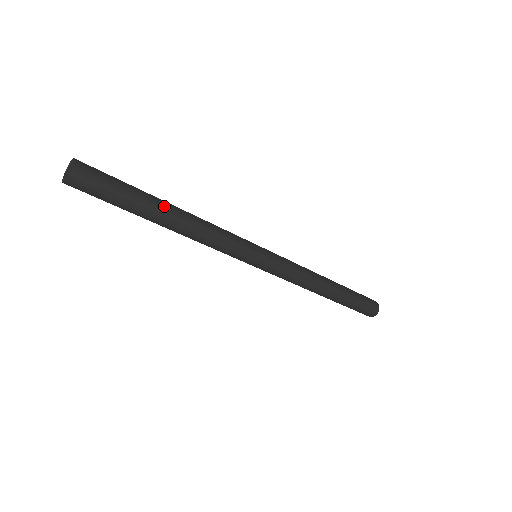
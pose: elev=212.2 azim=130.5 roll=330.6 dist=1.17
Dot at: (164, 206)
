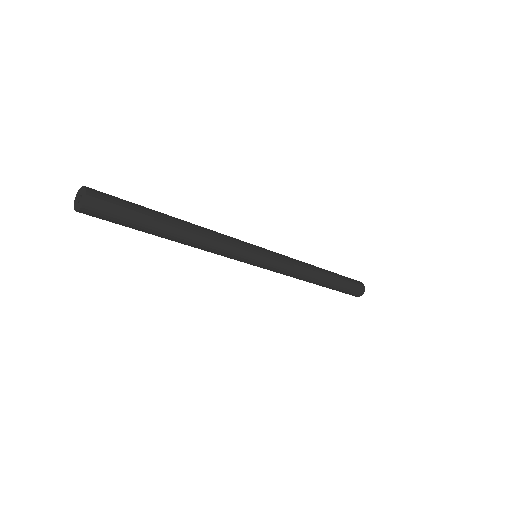
Dot at: (172, 219)
